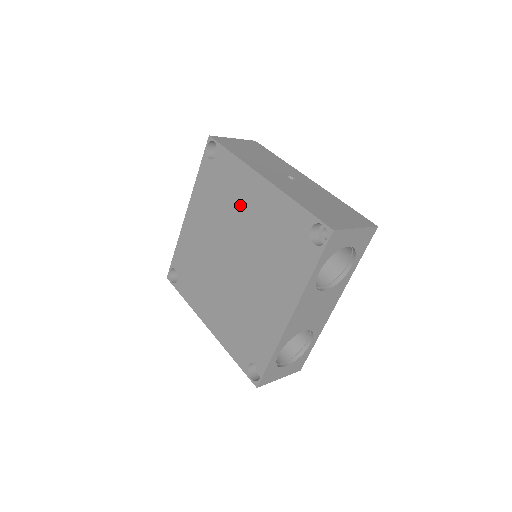
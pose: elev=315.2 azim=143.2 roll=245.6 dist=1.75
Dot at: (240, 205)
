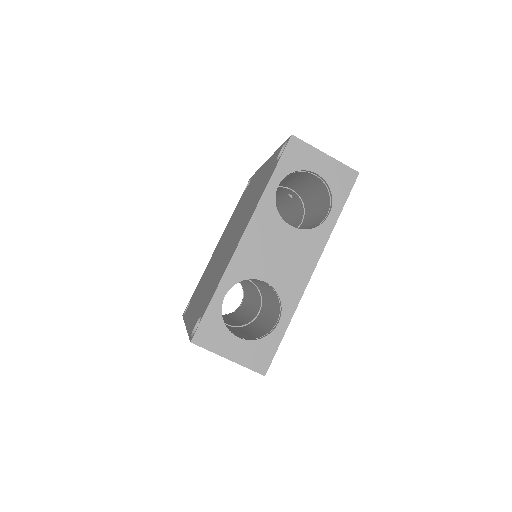
Dot at: (247, 196)
